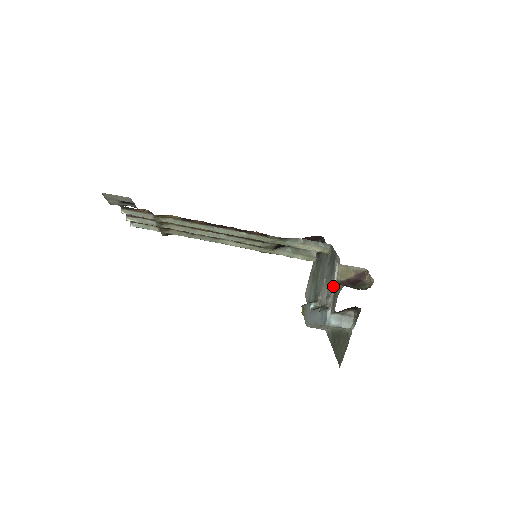
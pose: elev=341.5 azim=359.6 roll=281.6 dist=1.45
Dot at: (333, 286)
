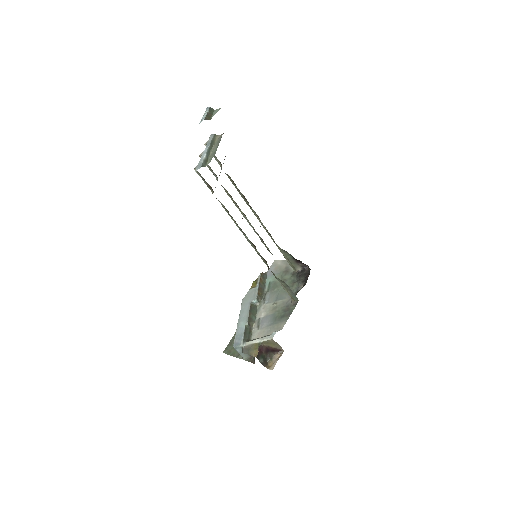
Dot at: (258, 341)
